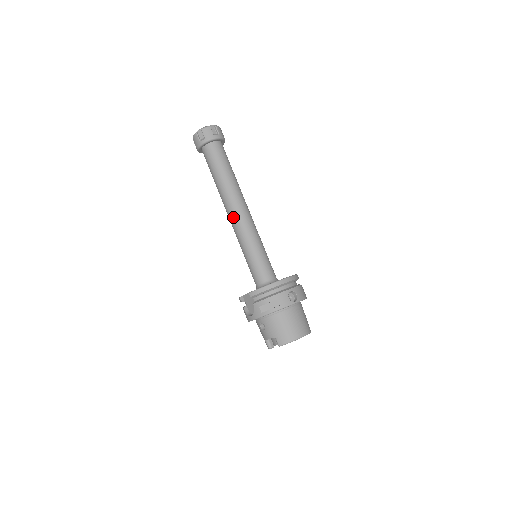
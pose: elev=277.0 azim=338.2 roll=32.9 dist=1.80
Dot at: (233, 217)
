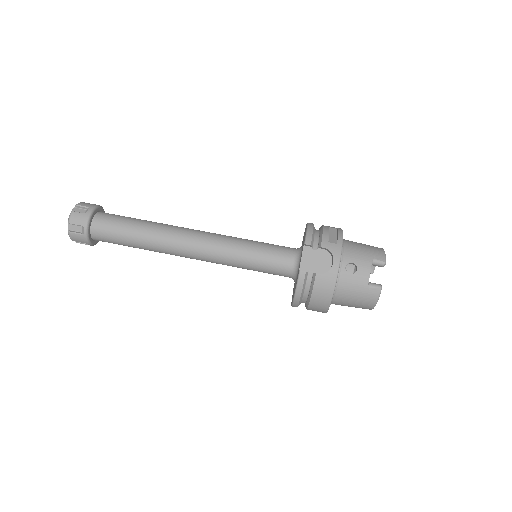
Dot at: (197, 238)
